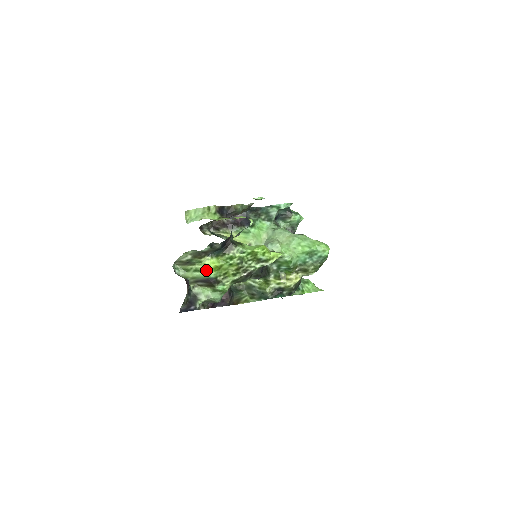
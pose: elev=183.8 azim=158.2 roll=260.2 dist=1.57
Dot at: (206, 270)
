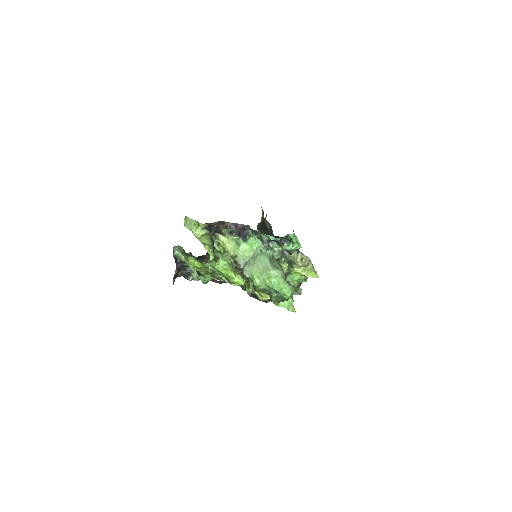
Dot at: (191, 264)
